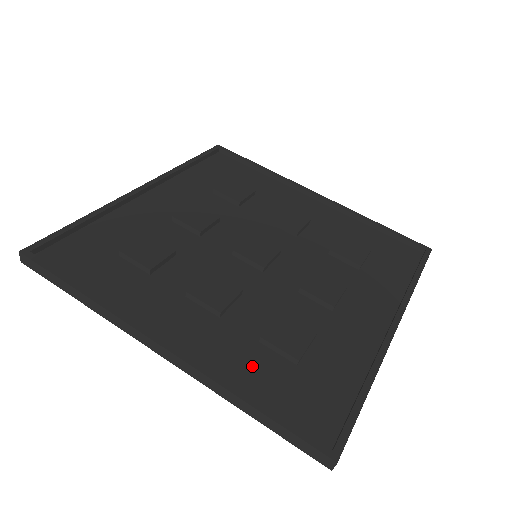
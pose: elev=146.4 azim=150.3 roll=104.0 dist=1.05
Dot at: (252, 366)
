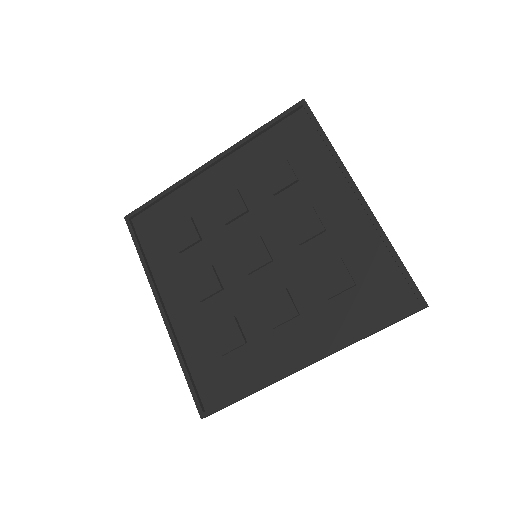
Dot at: (344, 315)
